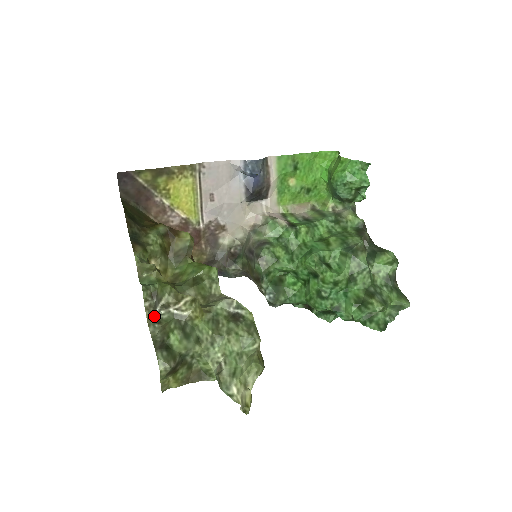
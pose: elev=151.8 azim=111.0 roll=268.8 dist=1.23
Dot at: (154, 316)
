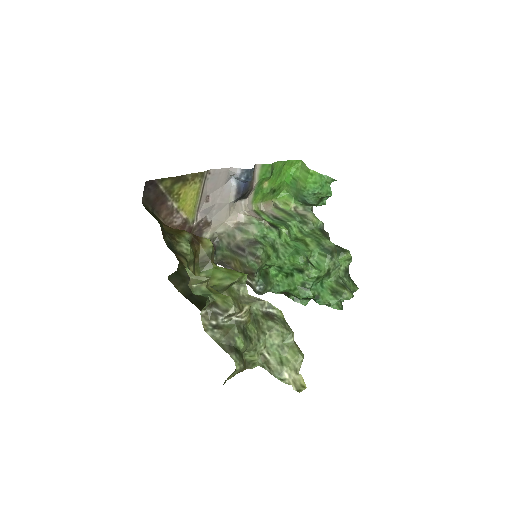
Dot at: (215, 323)
